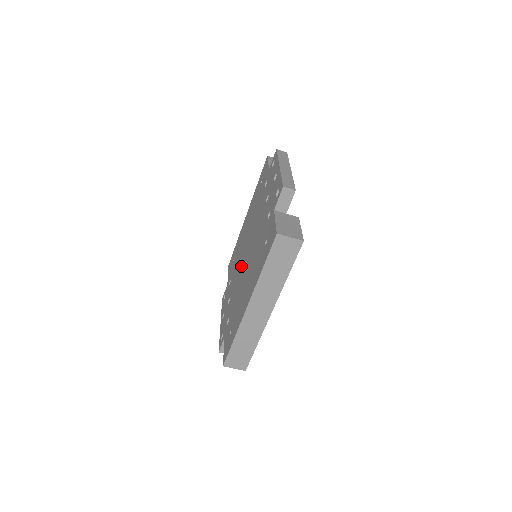
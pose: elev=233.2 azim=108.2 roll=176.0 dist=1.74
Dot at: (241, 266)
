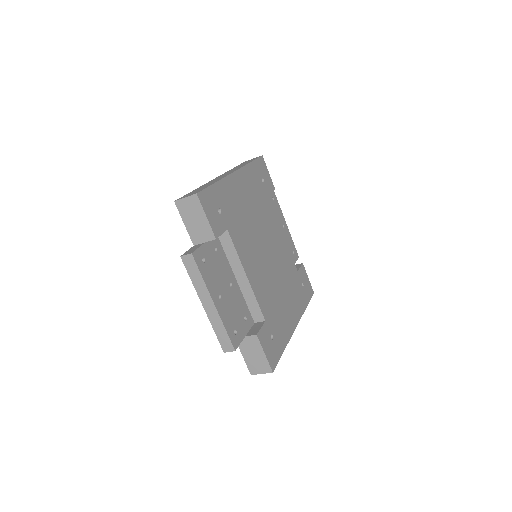
Dot at: occluded
